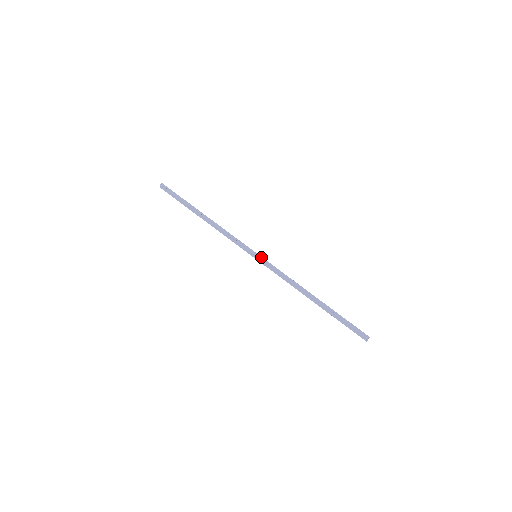
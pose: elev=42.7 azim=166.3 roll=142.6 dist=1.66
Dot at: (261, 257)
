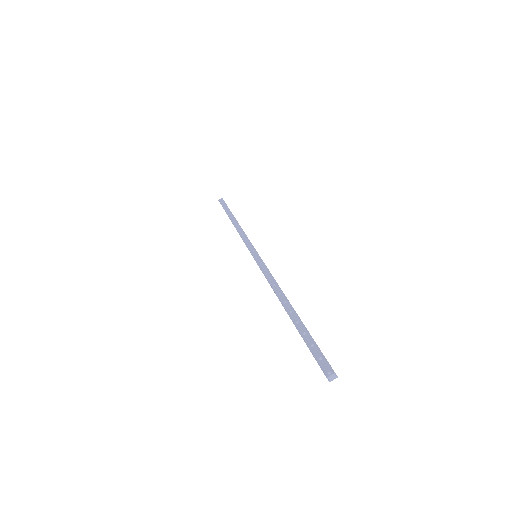
Dot at: occluded
